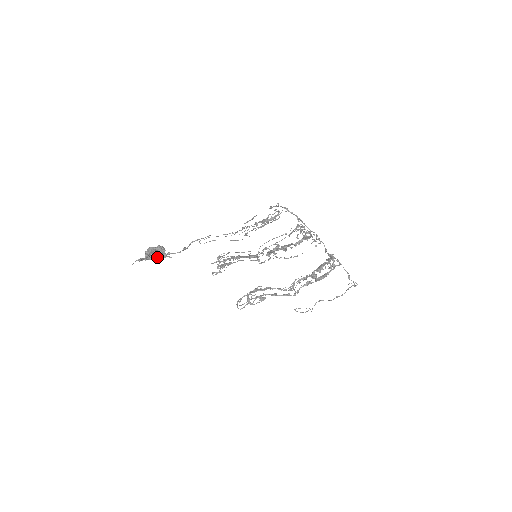
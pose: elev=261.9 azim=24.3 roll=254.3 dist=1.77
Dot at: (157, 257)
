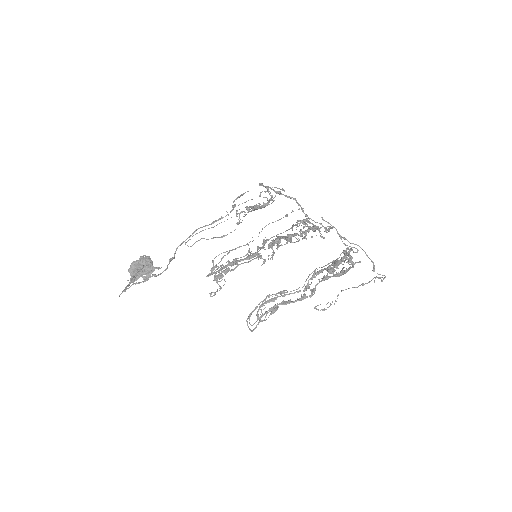
Dot at: (144, 274)
